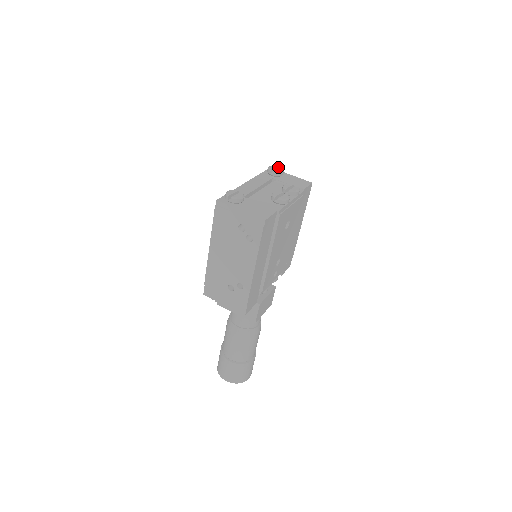
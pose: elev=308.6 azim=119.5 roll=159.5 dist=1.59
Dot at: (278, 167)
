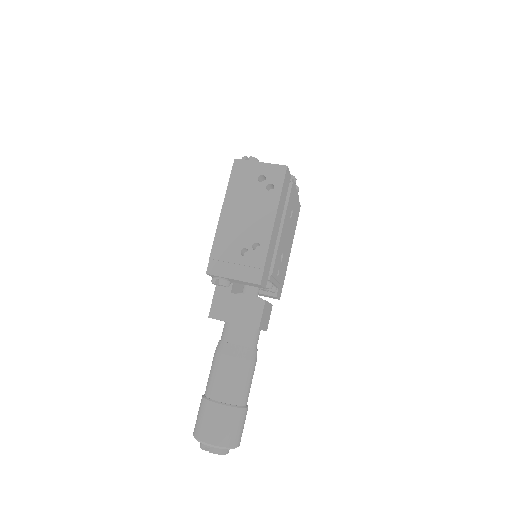
Dot at: occluded
